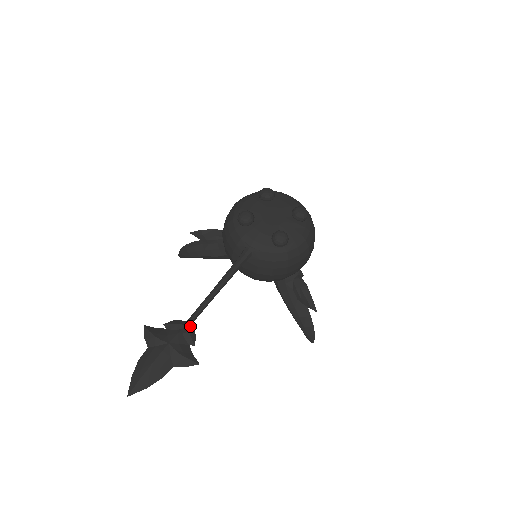
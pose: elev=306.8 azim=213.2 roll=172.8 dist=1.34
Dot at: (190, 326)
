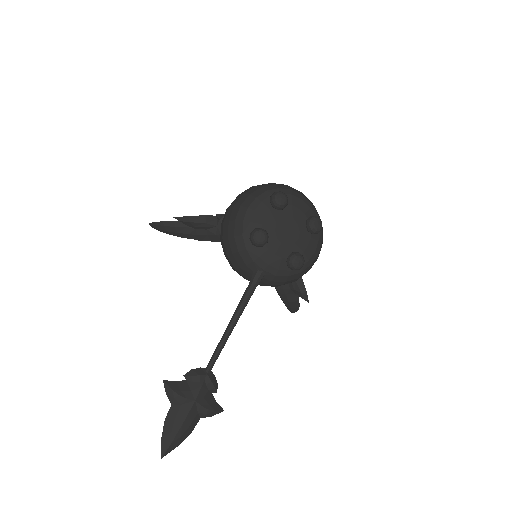
Dot at: (211, 373)
